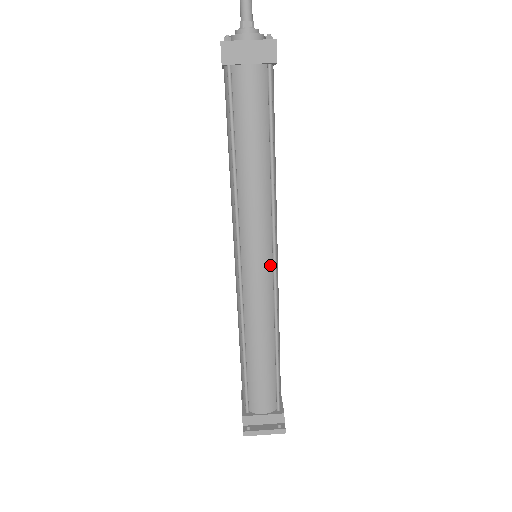
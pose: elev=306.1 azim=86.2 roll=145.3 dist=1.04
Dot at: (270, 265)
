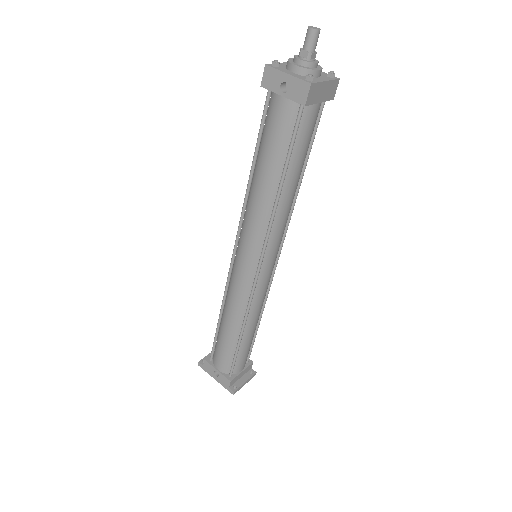
Dot at: (274, 263)
